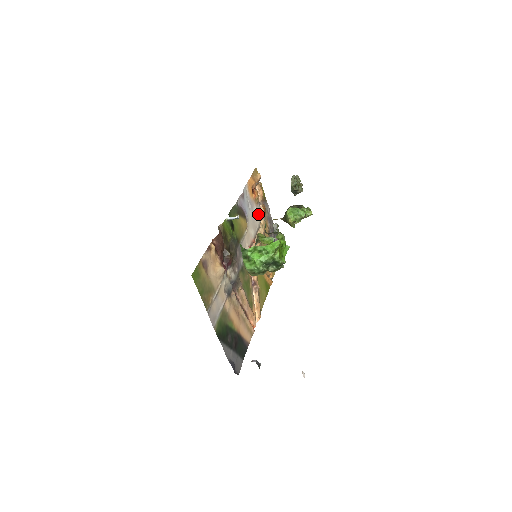
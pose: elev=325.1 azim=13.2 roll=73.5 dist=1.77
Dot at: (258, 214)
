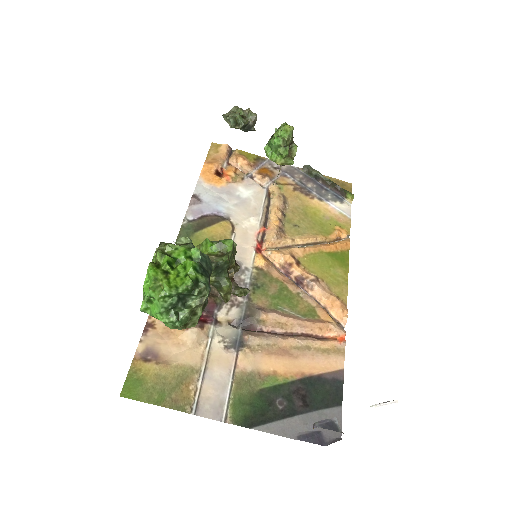
Dot at: (253, 189)
